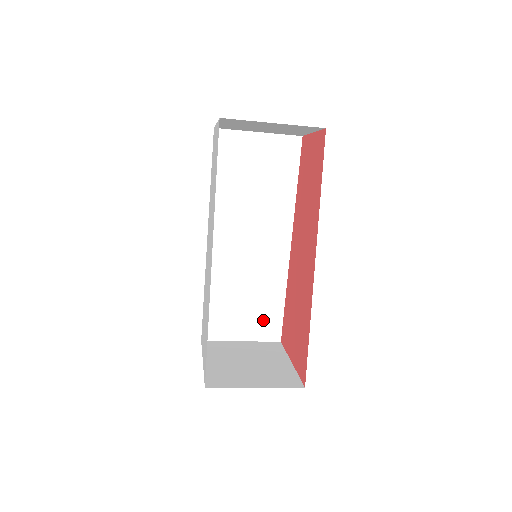
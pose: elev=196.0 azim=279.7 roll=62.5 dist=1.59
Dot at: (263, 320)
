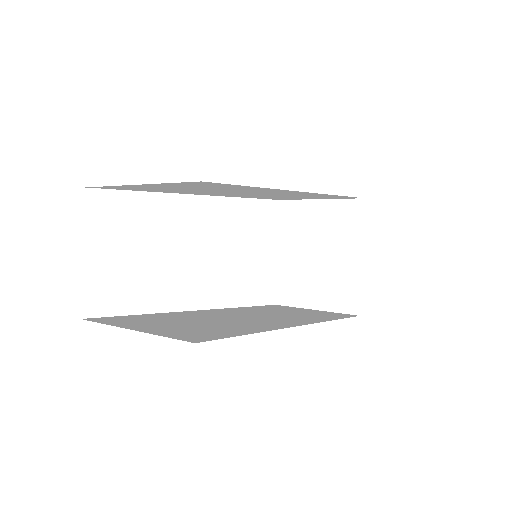
Dot at: (330, 197)
